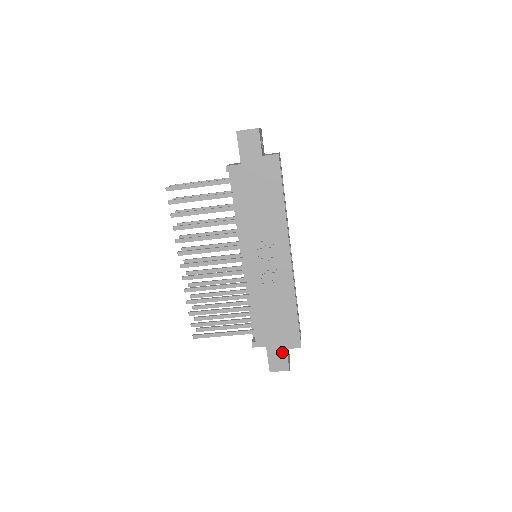
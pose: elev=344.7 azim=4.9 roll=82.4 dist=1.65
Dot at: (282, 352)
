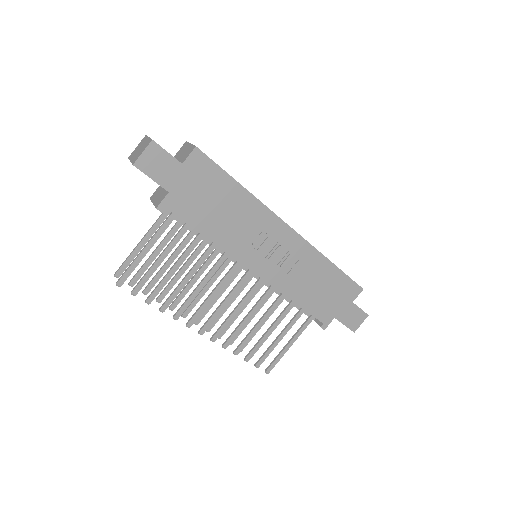
Dot at: (351, 308)
